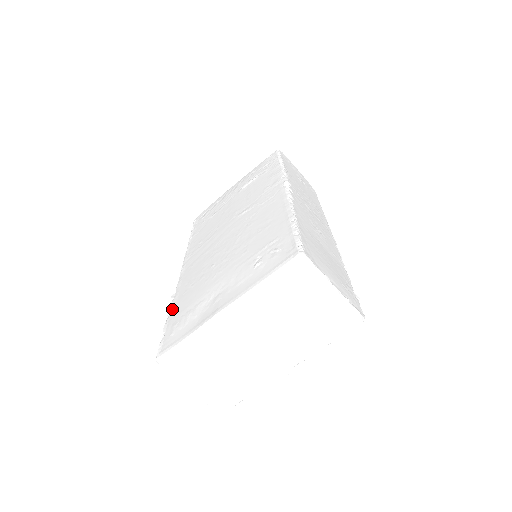
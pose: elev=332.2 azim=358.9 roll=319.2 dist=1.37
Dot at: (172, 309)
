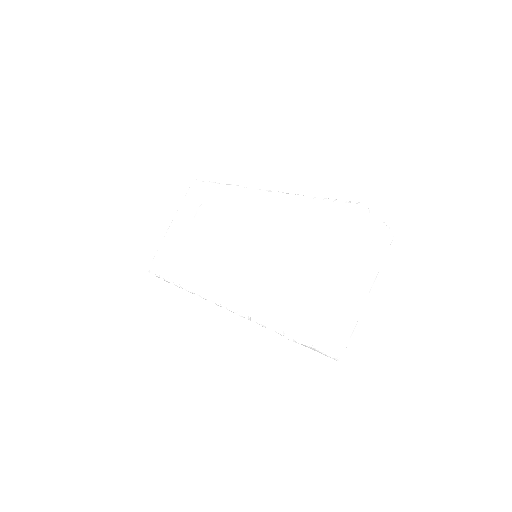
Dot at: (254, 315)
